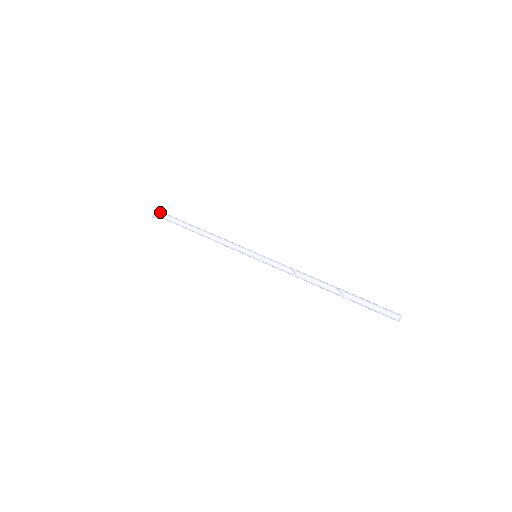
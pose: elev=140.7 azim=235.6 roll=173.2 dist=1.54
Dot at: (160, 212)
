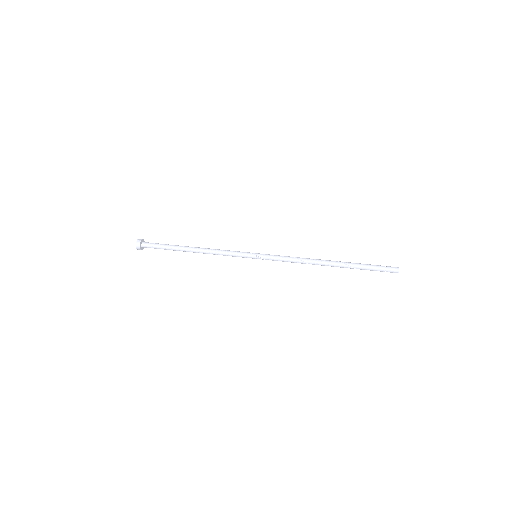
Dot at: (144, 242)
